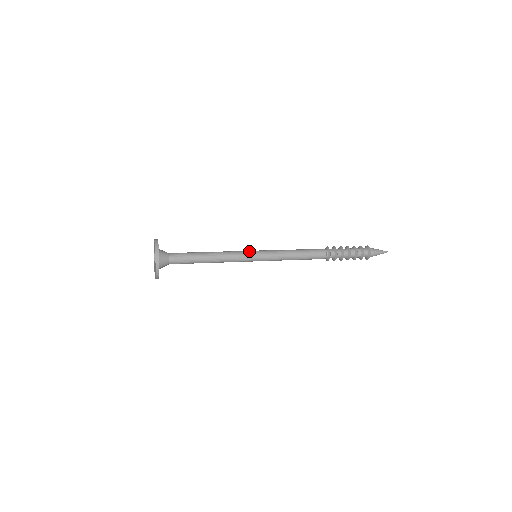
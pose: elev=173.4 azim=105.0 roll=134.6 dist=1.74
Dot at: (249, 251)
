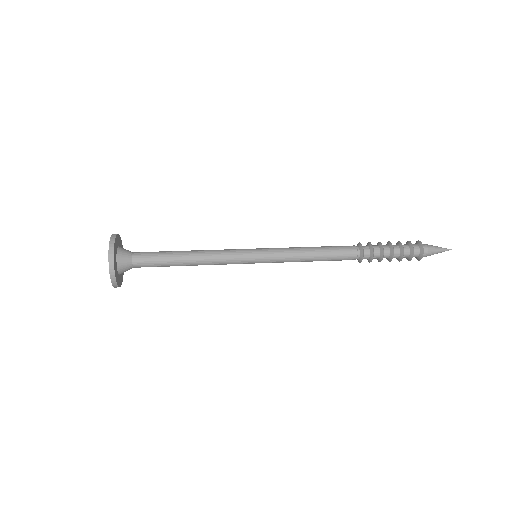
Dot at: (246, 250)
